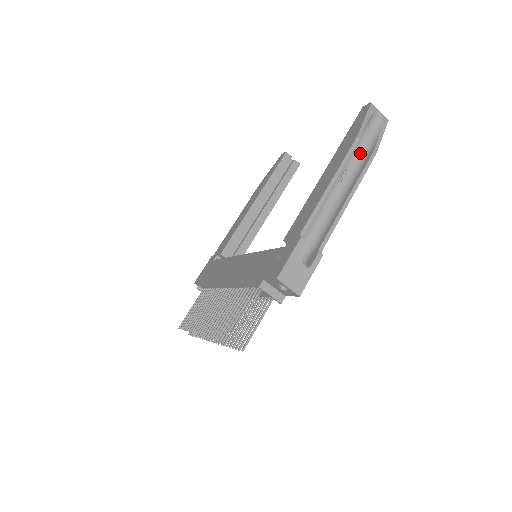
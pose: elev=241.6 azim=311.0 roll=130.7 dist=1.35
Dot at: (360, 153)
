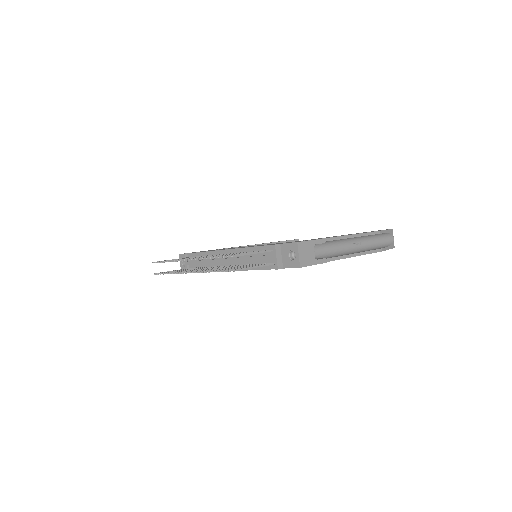
Dot at: (372, 245)
